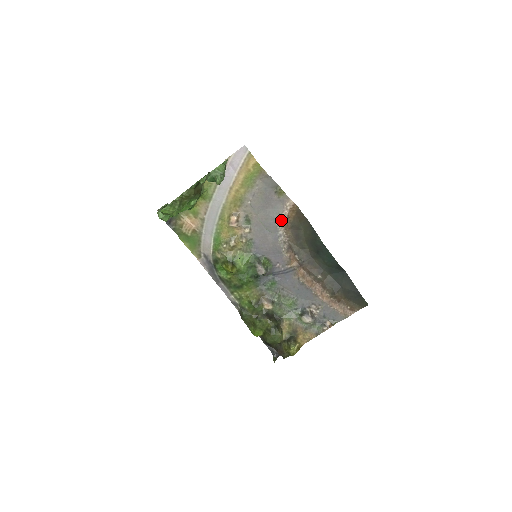
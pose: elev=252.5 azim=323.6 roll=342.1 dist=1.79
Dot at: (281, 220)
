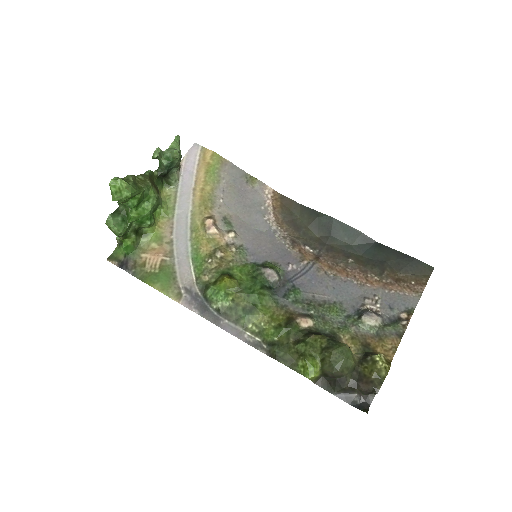
Dot at: (267, 213)
